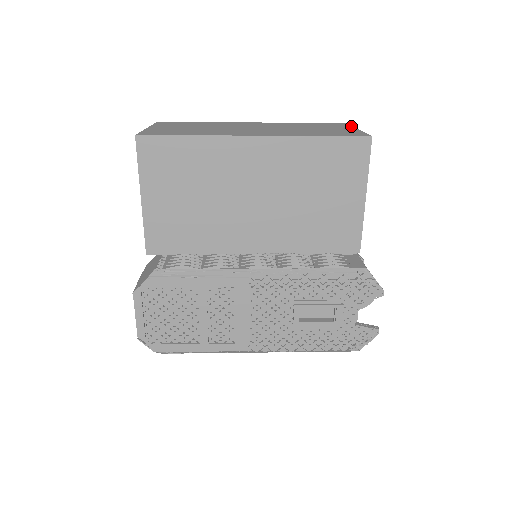
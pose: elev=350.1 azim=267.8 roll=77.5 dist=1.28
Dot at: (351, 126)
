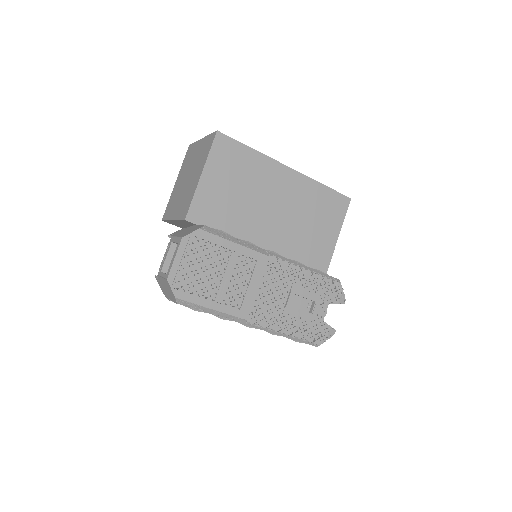
Dot at: occluded
